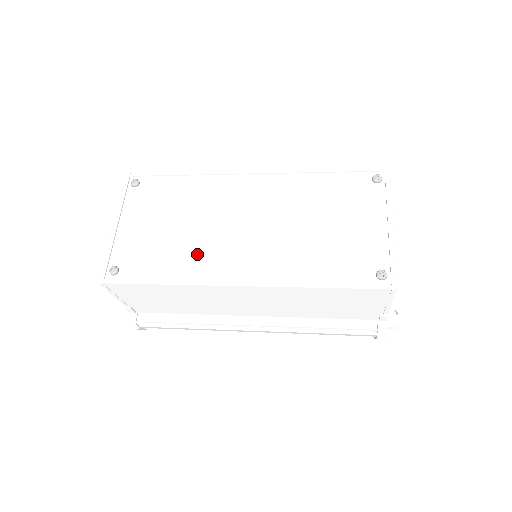
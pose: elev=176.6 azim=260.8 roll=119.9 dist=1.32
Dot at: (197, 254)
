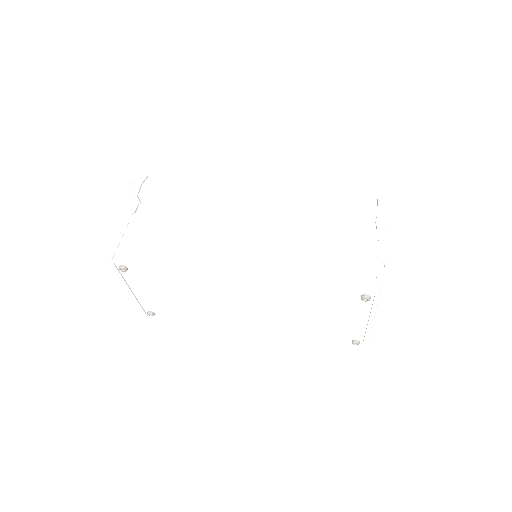
Dot at: (210, 314)
